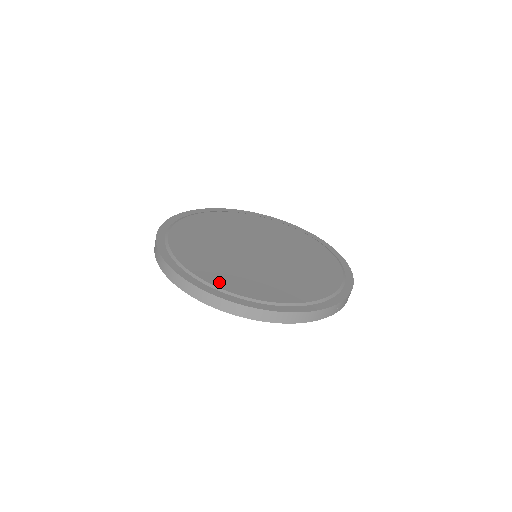
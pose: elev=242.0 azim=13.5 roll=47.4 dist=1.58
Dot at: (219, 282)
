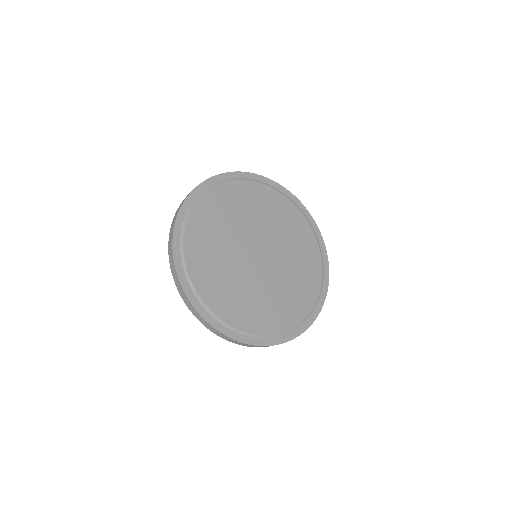
Dot at: (233, 319)
